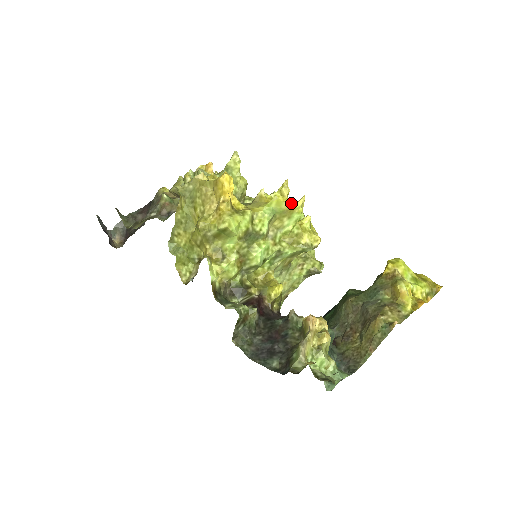
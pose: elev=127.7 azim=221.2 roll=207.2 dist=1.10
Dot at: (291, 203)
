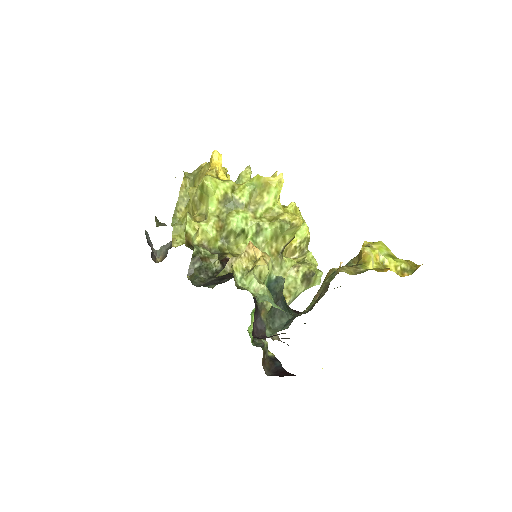
Dot at: (269, 177)
